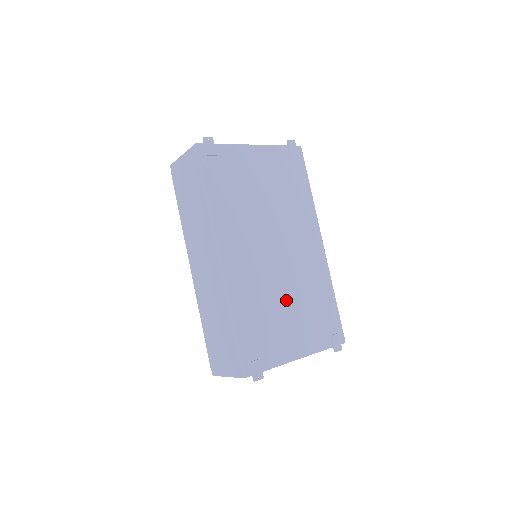
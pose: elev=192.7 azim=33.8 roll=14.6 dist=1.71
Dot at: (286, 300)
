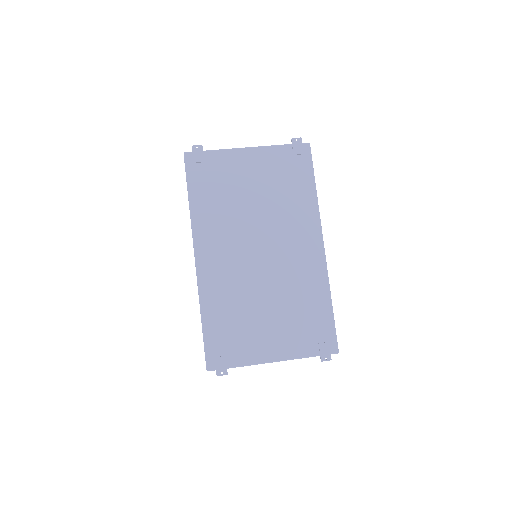
Dot at: (266, 302)
